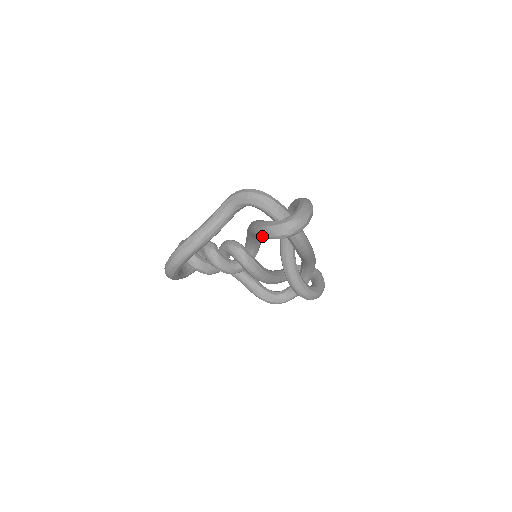
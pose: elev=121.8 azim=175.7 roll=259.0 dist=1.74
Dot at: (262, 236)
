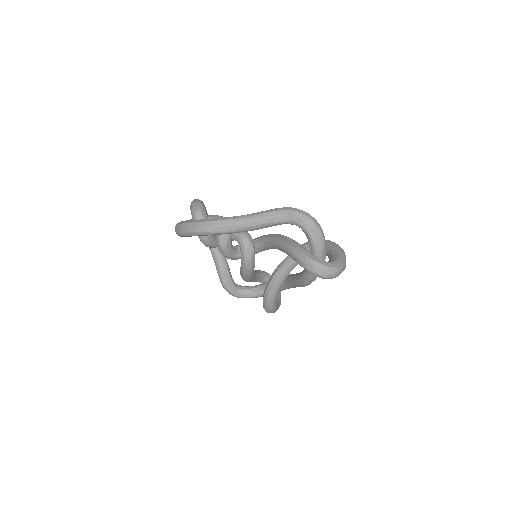
Dot at: (299, 262)
